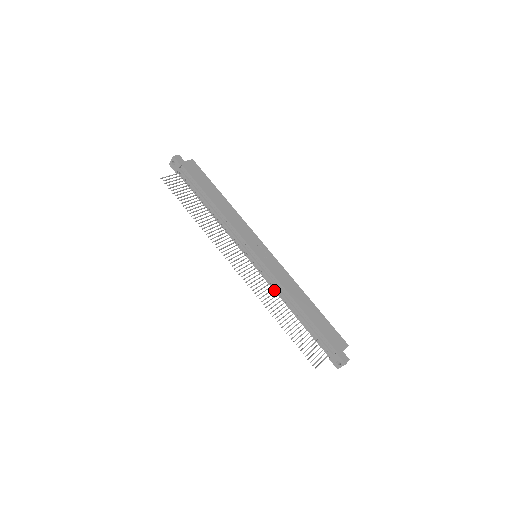
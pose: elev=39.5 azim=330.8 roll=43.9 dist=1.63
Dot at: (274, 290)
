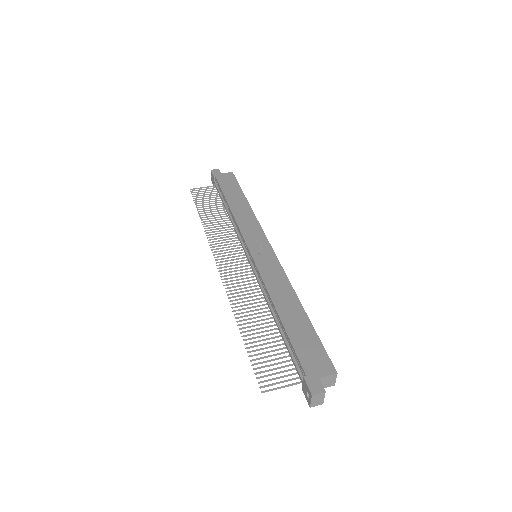
Dot at: occluded
